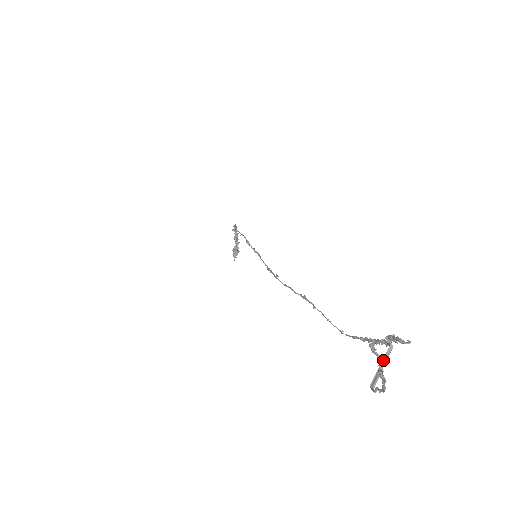
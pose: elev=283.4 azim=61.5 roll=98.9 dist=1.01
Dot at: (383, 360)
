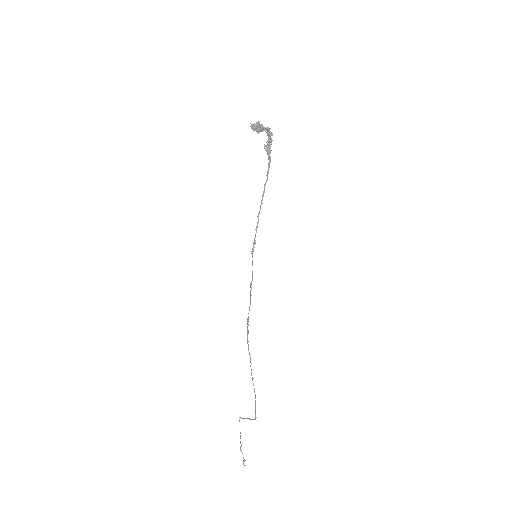
Dot at: (249, 419)
